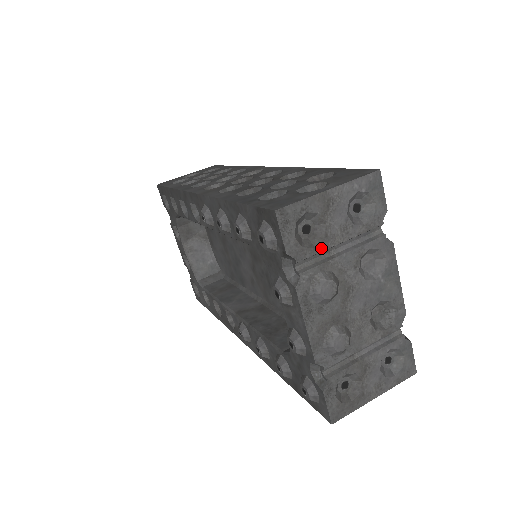
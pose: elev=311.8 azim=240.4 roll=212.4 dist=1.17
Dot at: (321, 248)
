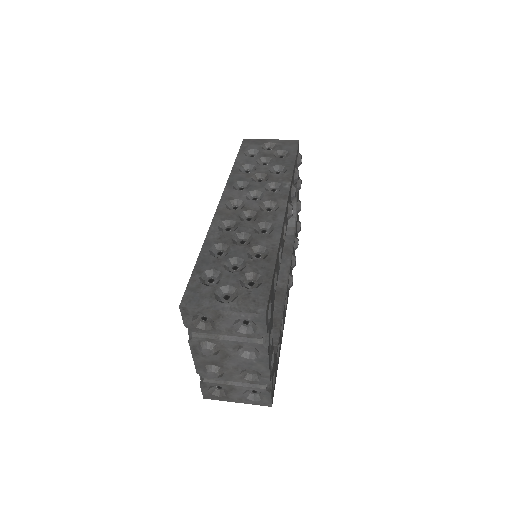
Dot at: (210, 332)
